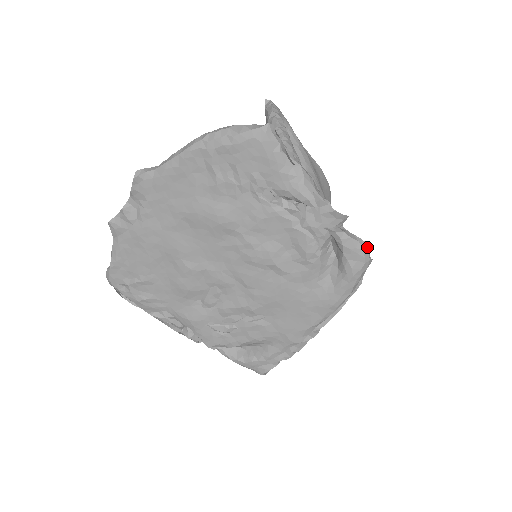
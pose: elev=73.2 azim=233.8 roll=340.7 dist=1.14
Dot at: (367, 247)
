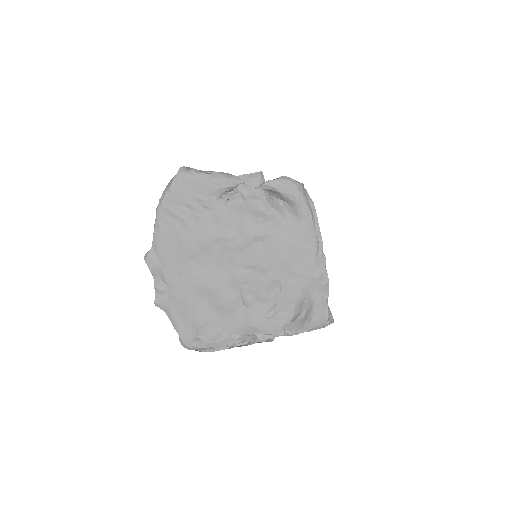
Dot at: (289, 178)
